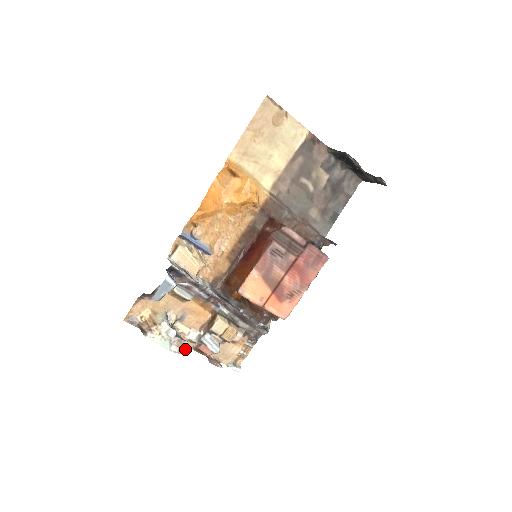
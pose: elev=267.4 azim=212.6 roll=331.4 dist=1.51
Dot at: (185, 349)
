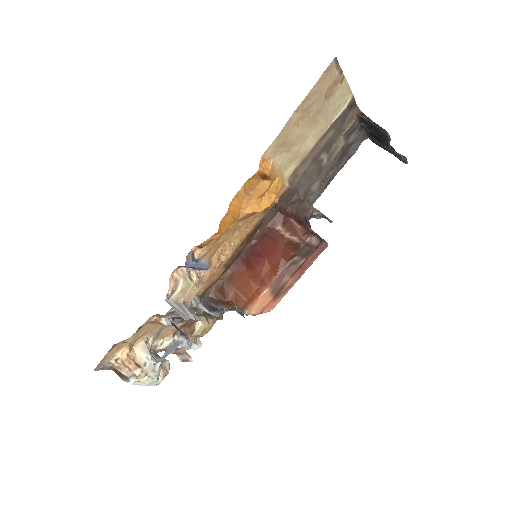
Dot at: (167, 371)
